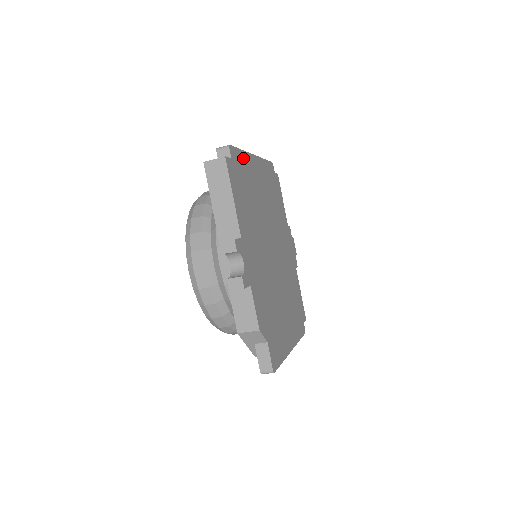
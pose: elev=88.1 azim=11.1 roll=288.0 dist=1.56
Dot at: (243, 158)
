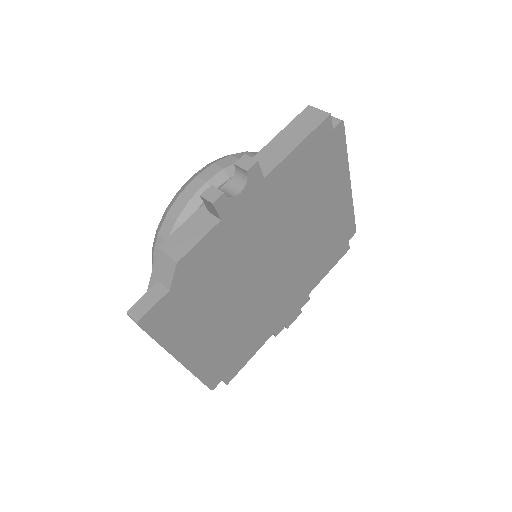
Dot at: (341, 159)
